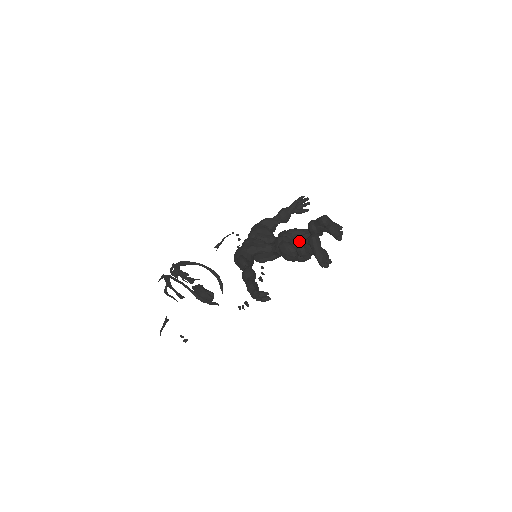
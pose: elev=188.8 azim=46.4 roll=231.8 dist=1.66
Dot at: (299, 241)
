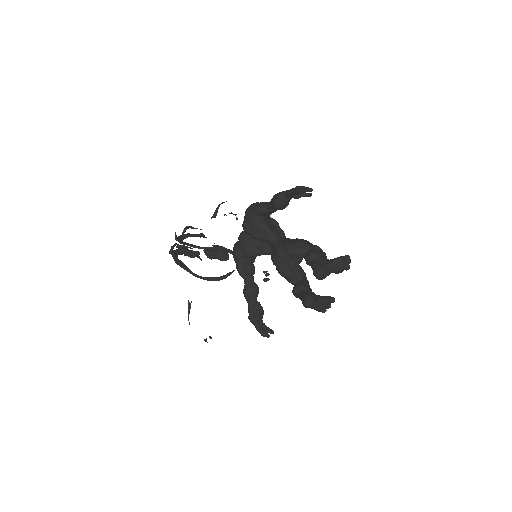
Dot at: (299, 257)
